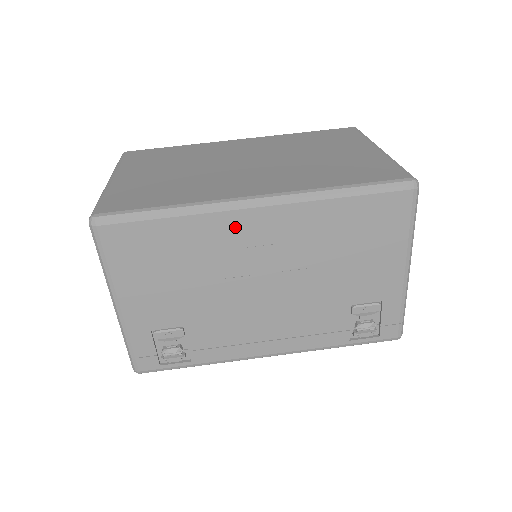
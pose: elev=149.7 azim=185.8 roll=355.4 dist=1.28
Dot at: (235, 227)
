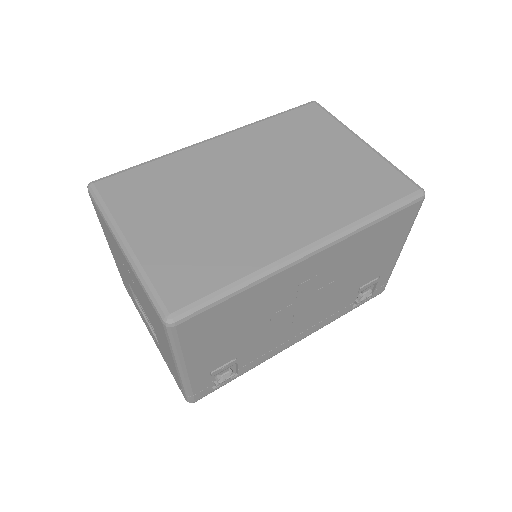
Dot at: (293, 276)
